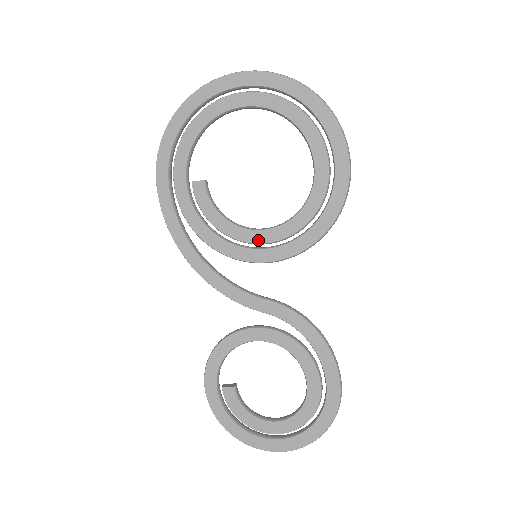
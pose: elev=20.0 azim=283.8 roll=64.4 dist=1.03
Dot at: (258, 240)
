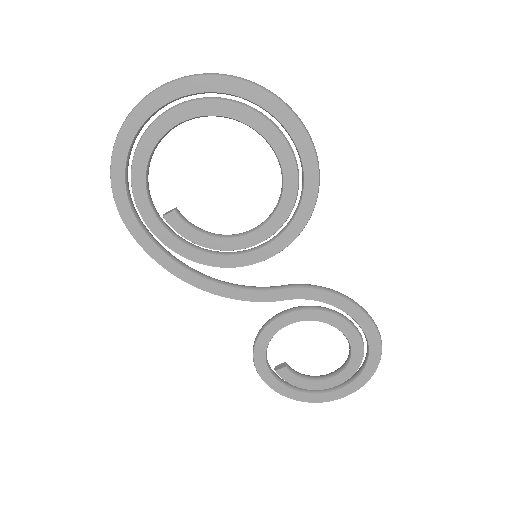
Dot at: (252, 243)
